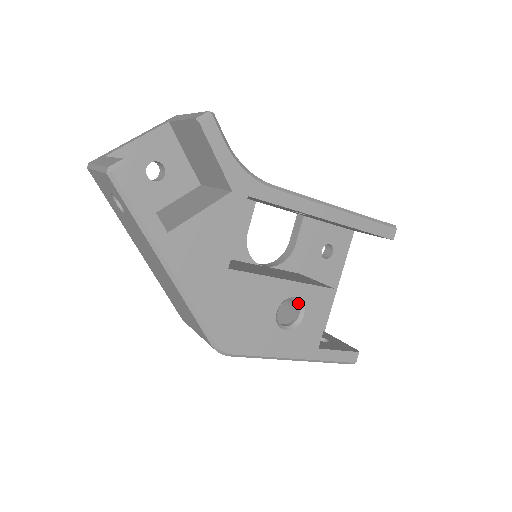
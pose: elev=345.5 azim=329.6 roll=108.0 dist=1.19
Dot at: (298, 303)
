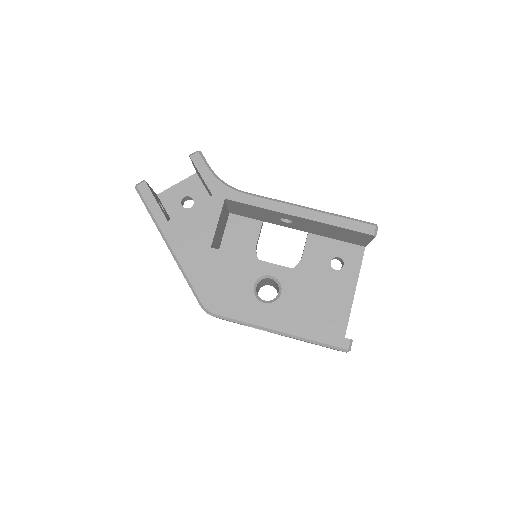
Dot at: (276, 282)
